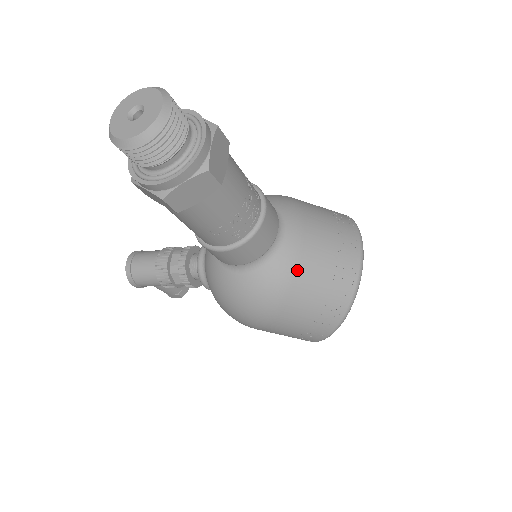
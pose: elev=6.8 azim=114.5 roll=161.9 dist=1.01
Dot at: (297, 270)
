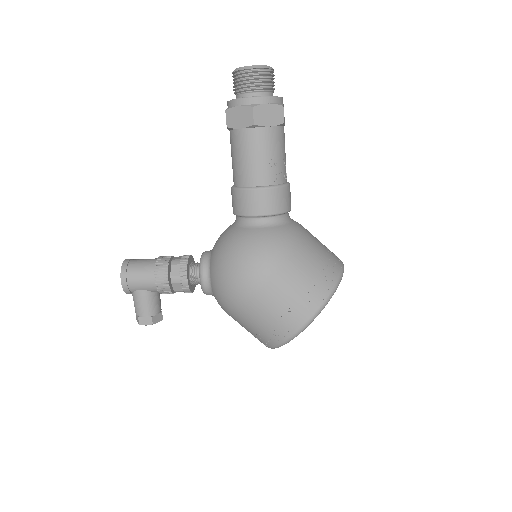
Dot at: (301, 237)
